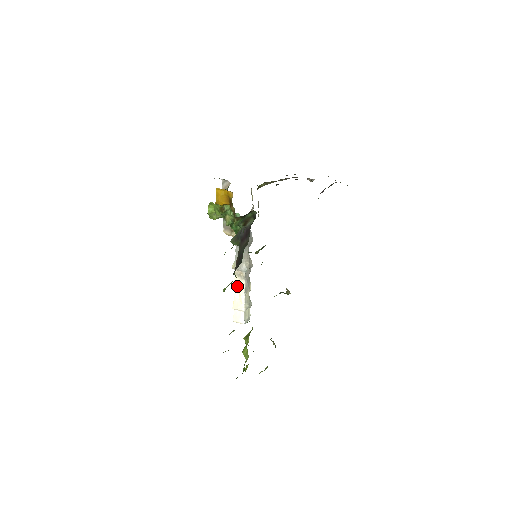
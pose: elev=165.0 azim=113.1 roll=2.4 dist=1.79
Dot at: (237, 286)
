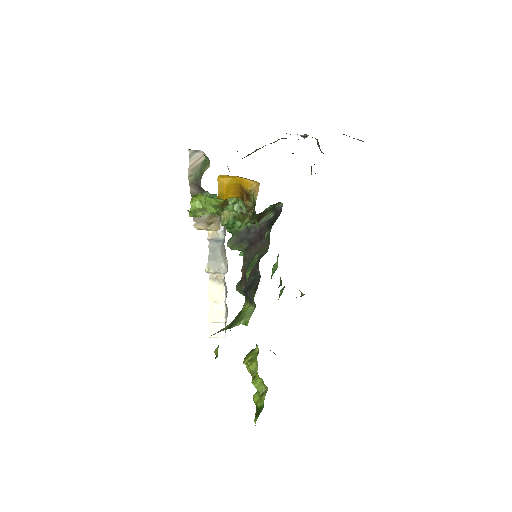
Dot at: (213, 294)
